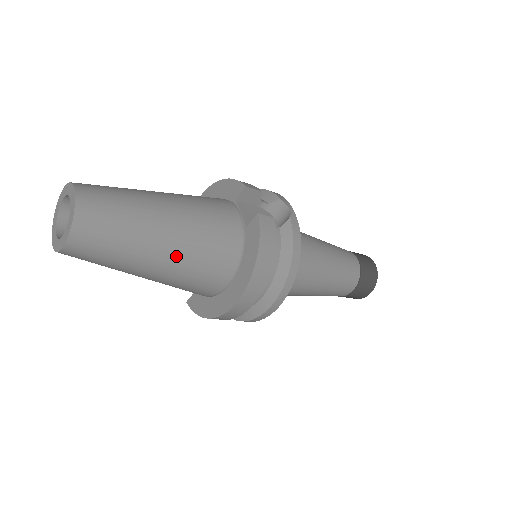
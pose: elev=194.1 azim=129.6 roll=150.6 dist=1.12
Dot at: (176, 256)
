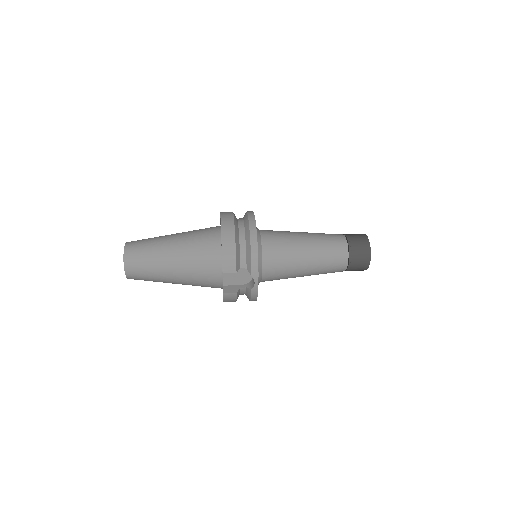
Dot at: occluded
